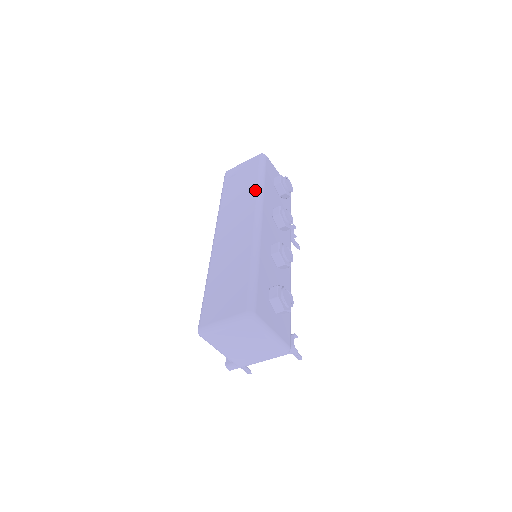
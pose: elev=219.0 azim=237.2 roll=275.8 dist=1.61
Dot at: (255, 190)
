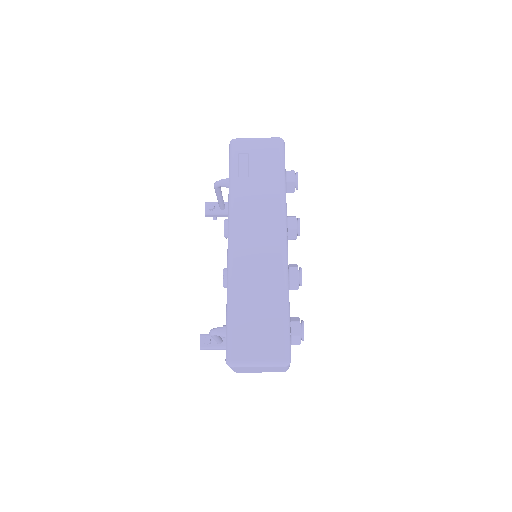
Dot at: (279, 196)
